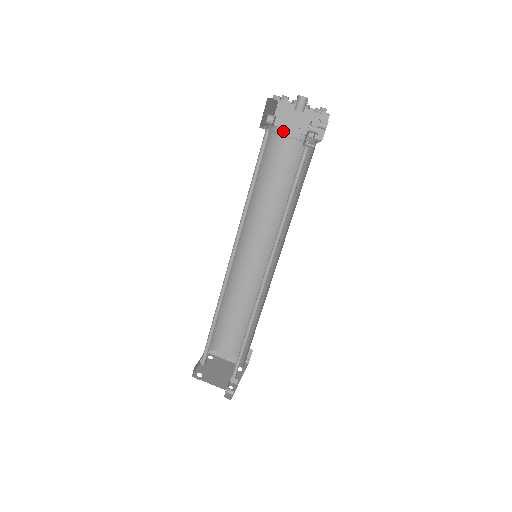
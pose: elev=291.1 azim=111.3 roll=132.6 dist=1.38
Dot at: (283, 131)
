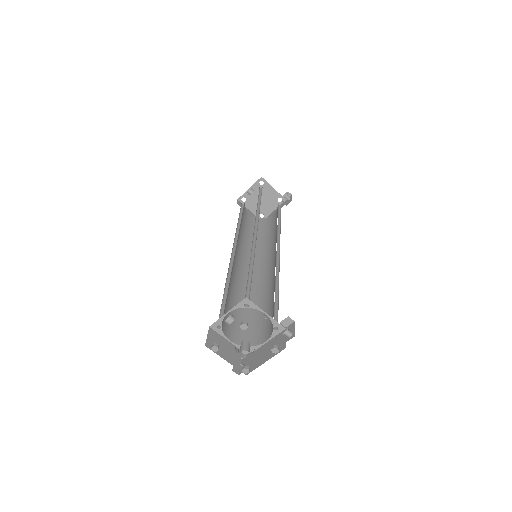
Dot at: (254, 307)
